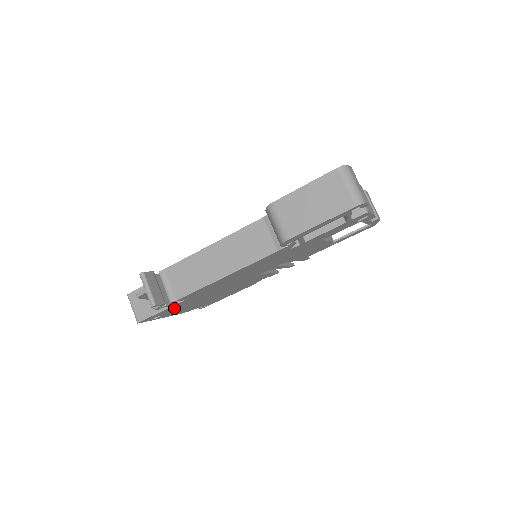
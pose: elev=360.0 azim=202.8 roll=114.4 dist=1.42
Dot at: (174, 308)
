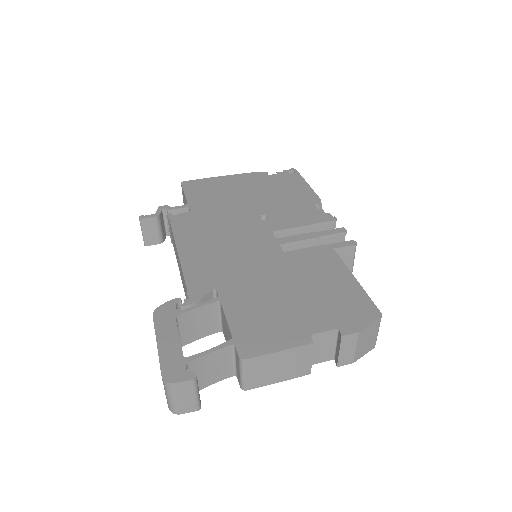
Dot at: occluded
